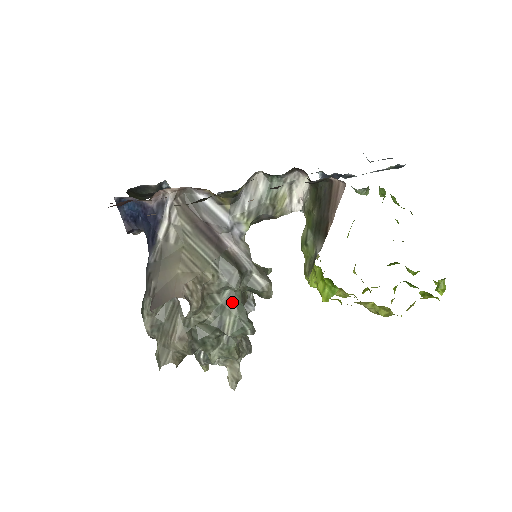
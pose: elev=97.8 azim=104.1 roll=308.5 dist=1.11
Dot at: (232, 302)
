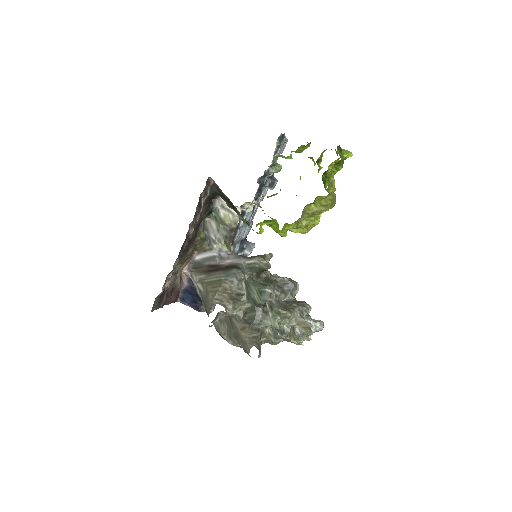
Dot at: (249, 286)
